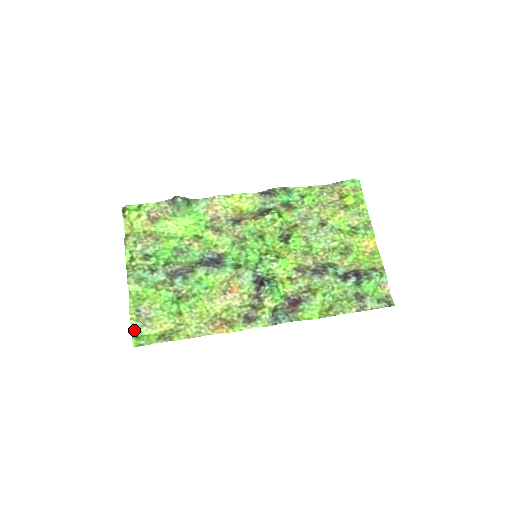
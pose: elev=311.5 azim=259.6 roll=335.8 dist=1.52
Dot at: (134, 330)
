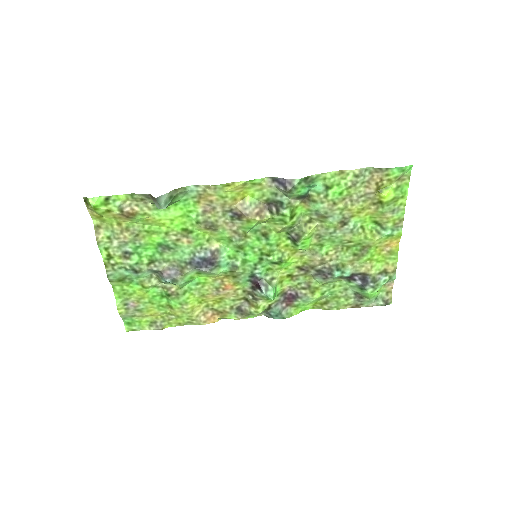
Dot at: (125, 319)
